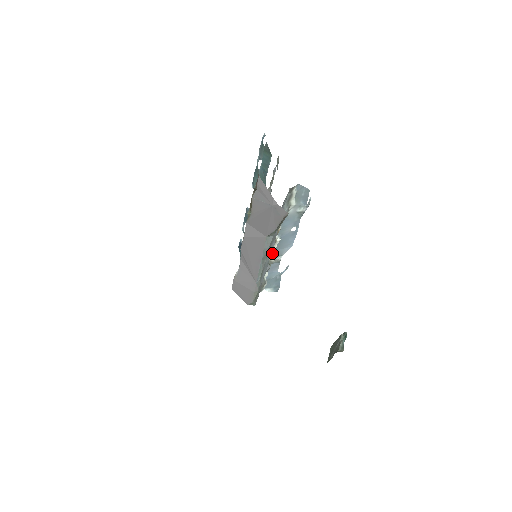
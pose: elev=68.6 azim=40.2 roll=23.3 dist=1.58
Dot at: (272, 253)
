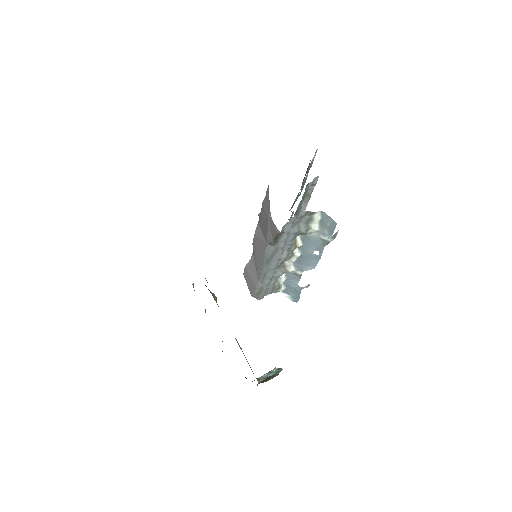
Dot at: (290, 263)
